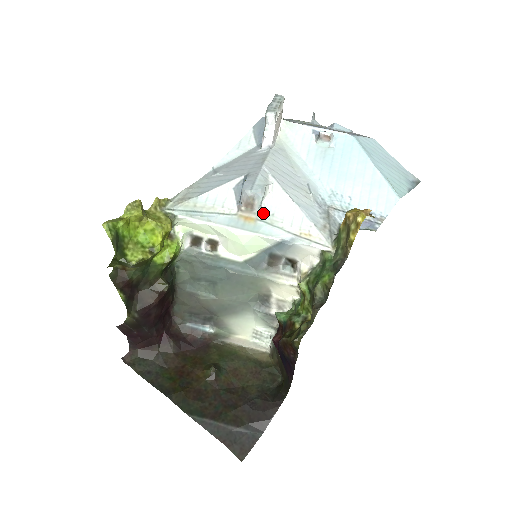
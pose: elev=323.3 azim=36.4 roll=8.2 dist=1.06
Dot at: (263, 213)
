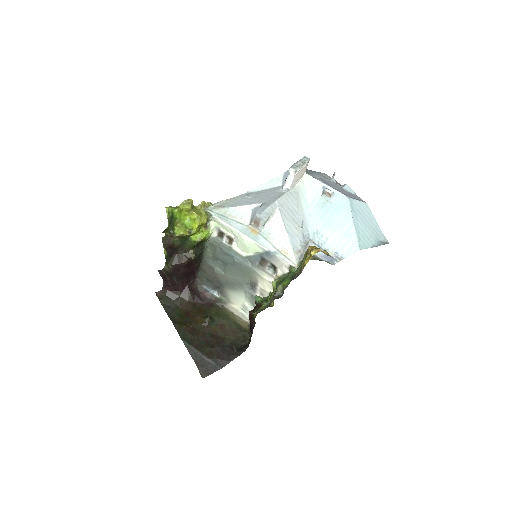
Dot at: (264, 230)
